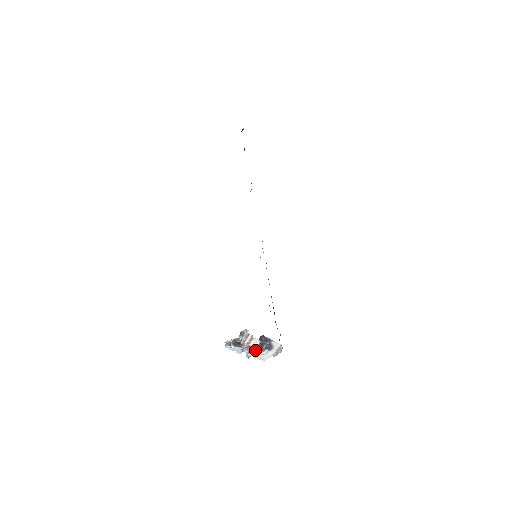
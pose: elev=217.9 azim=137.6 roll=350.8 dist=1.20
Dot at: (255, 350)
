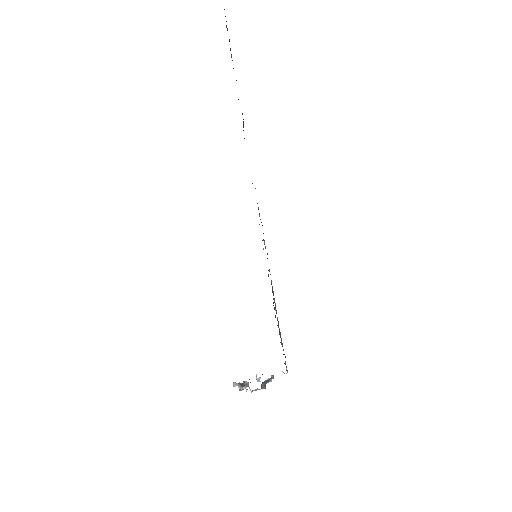
Dot at: occluded
